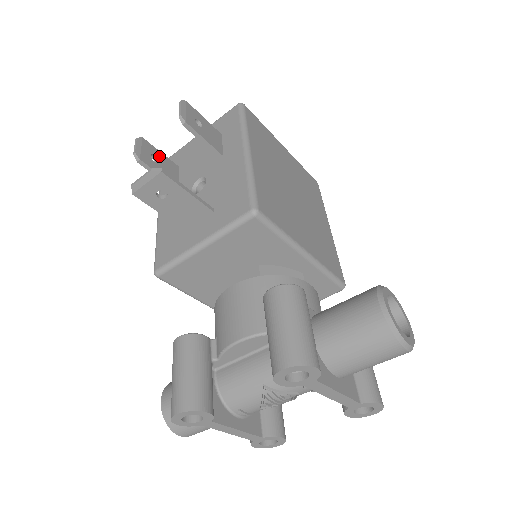
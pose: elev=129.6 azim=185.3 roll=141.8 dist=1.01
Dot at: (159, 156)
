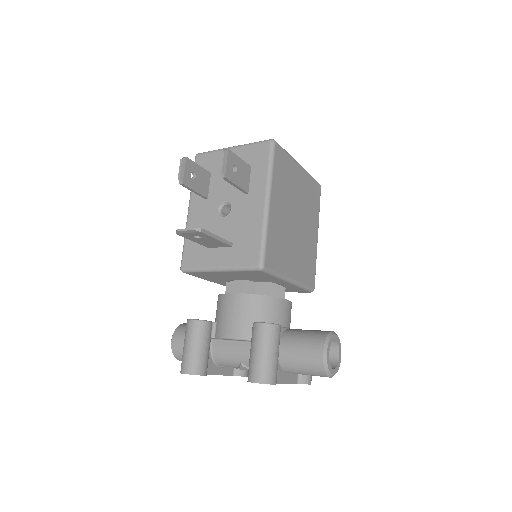
Dot at: (197, 170)
